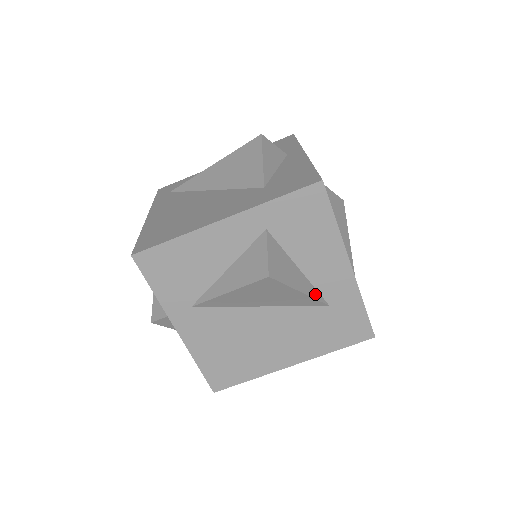
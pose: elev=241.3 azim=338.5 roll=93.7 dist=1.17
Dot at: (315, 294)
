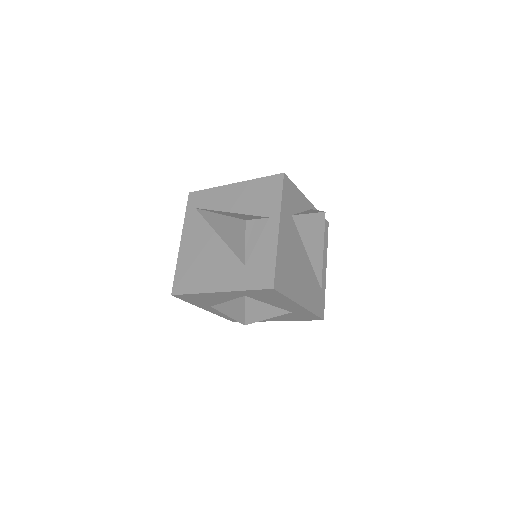
Dot at: (281, 312)
